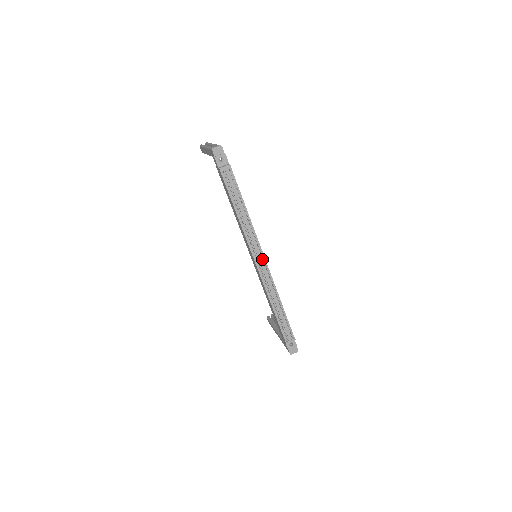
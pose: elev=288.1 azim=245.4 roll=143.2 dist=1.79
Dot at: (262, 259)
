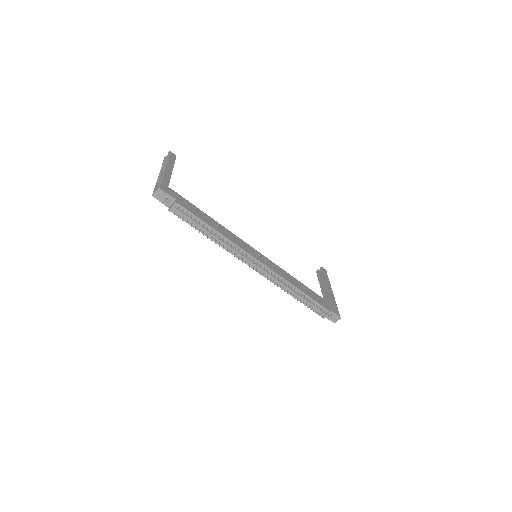
Dot at: (258, 264)
